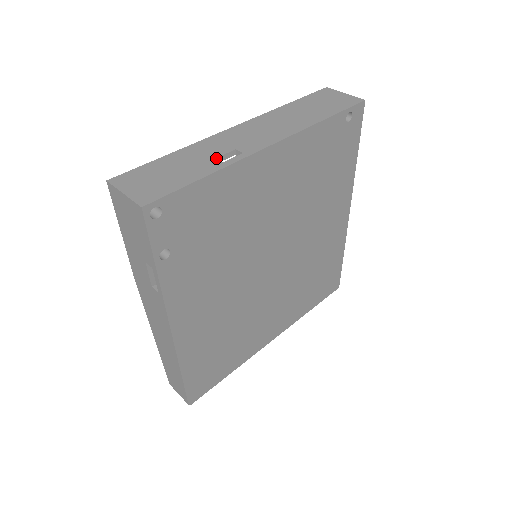
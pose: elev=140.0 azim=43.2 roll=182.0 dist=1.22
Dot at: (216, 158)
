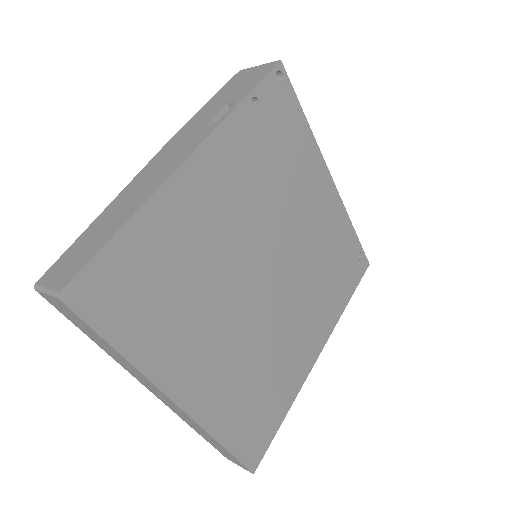
Dot at: occluded
